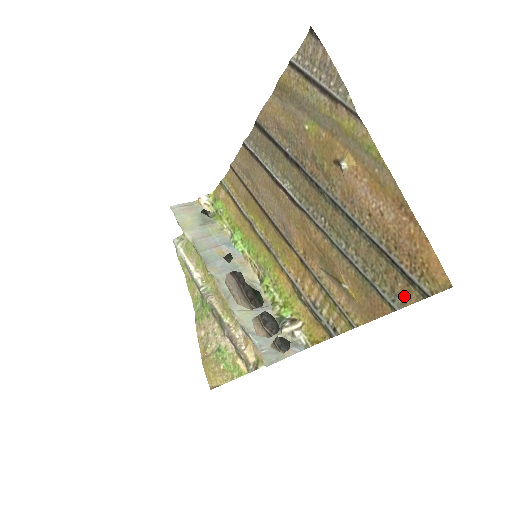
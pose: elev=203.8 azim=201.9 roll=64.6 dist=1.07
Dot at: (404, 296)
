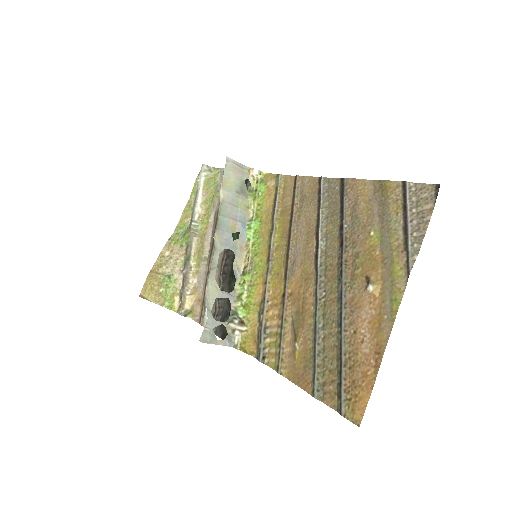
Dot at: (327, 396)
